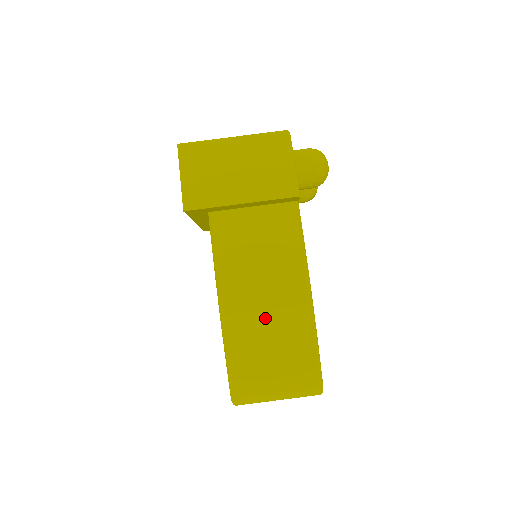
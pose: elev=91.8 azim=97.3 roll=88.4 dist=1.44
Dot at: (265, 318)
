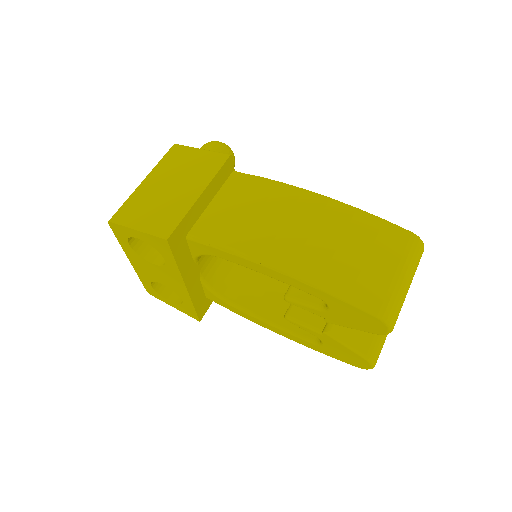
Dot at: (318, 238)
